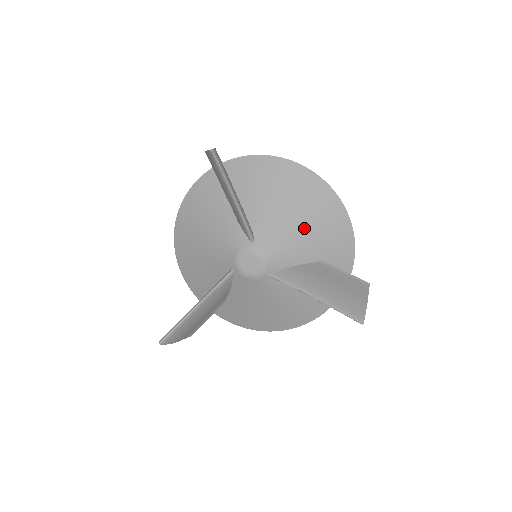
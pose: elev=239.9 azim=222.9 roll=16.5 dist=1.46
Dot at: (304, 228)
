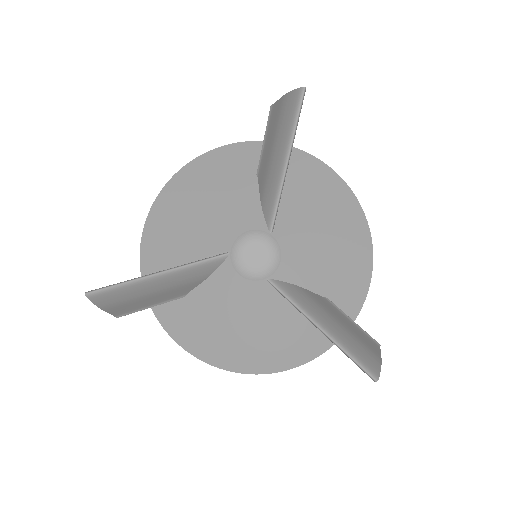
Dot at: (328, 250)
